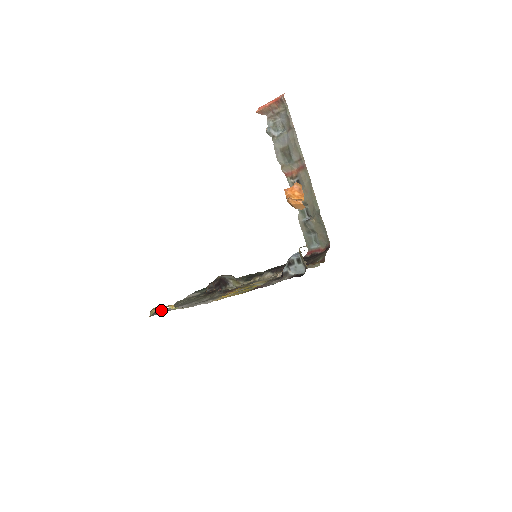
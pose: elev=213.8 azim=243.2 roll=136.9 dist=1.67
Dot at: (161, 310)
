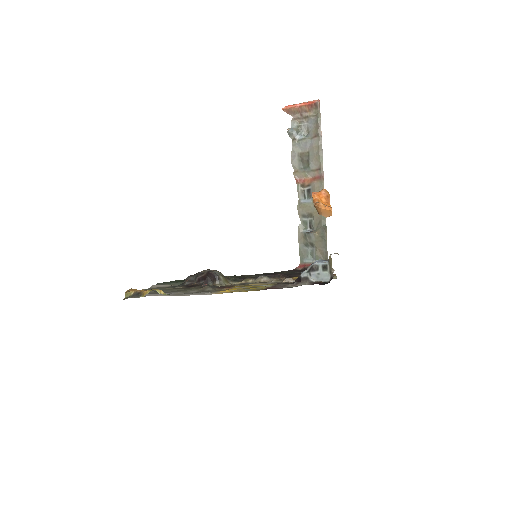
Dot at: (144, 293)
